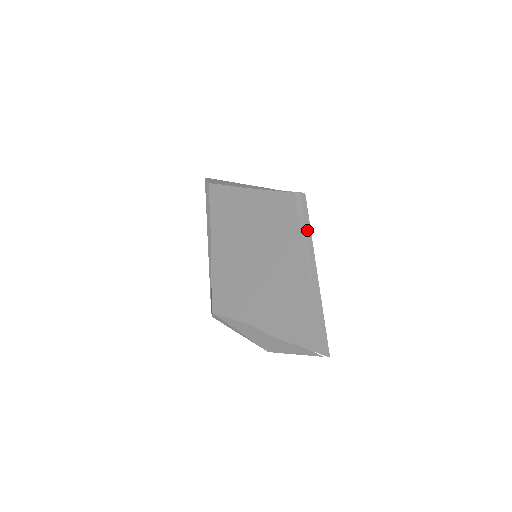
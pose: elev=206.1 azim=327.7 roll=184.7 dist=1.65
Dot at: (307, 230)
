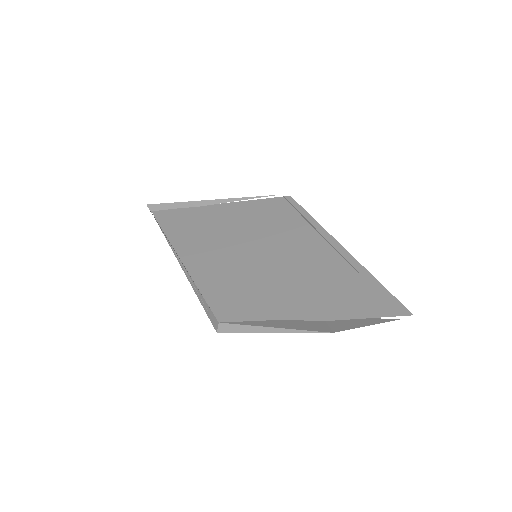
Dot at: (311, 221)
